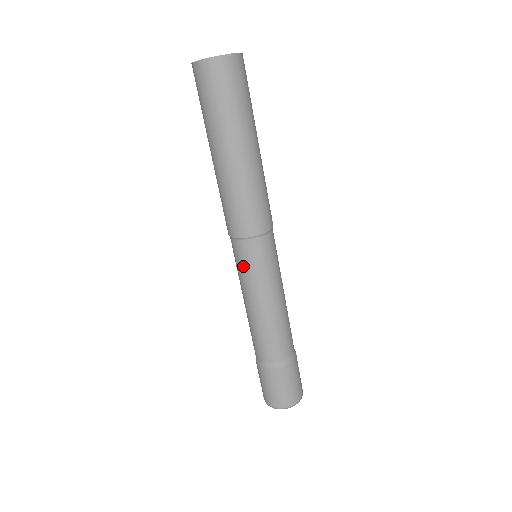
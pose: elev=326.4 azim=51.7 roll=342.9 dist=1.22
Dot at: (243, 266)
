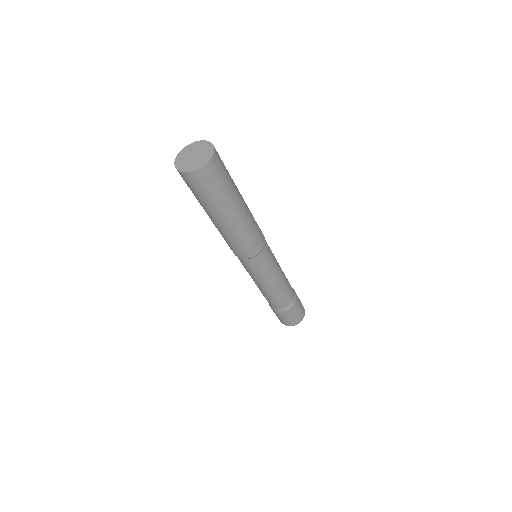
Dot at: (258, 270)
